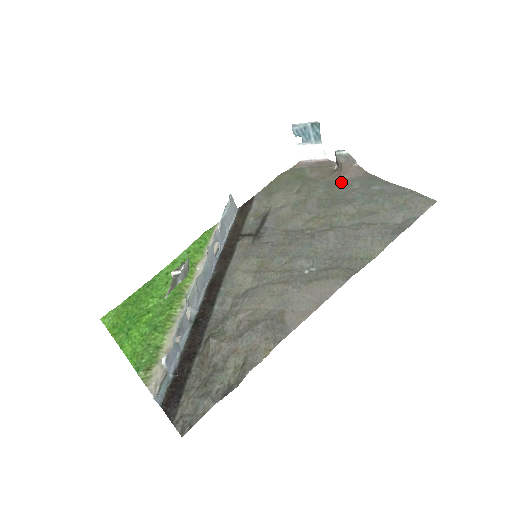
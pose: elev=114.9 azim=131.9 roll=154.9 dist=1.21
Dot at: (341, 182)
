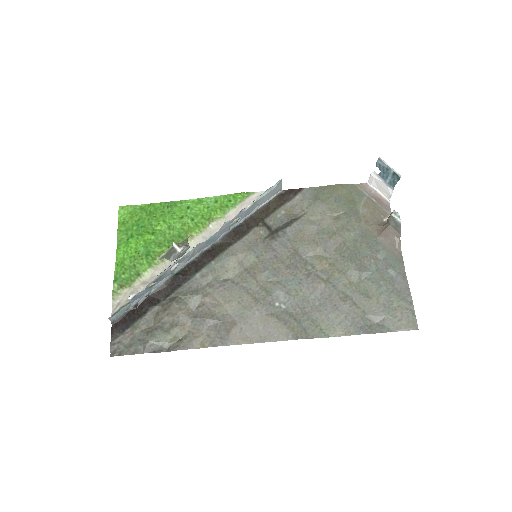
Dot at: (374, 241)
